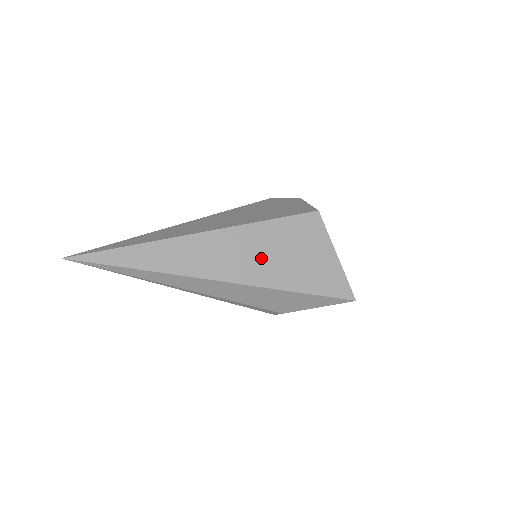
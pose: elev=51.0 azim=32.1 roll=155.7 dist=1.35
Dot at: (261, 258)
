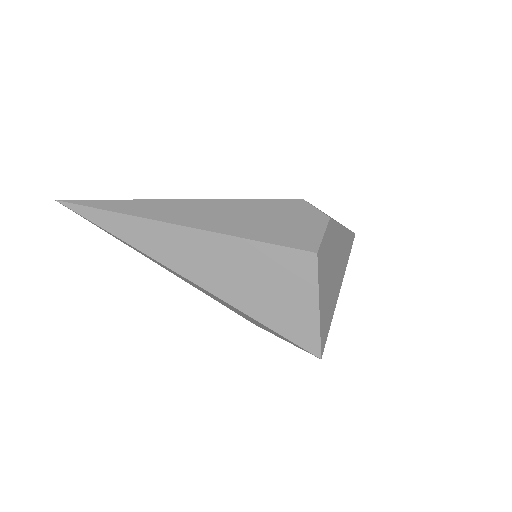
Dot at: (232, 274)
